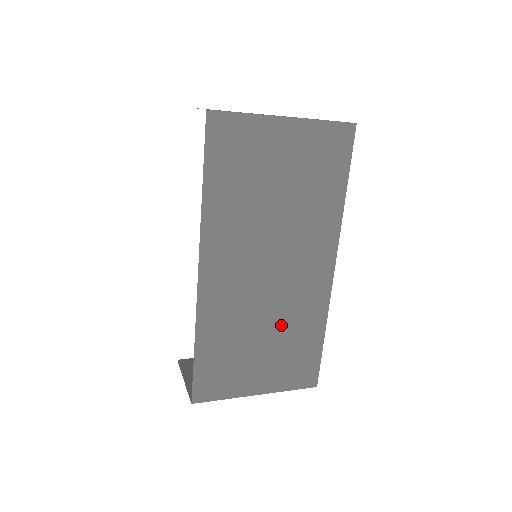
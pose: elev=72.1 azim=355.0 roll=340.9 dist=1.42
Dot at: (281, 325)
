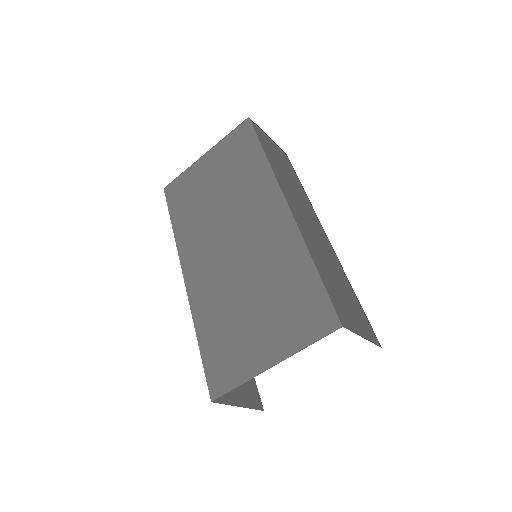
Dot at: (263, 280)
